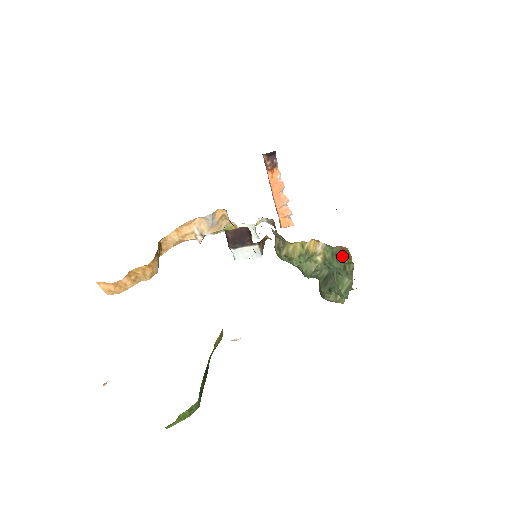
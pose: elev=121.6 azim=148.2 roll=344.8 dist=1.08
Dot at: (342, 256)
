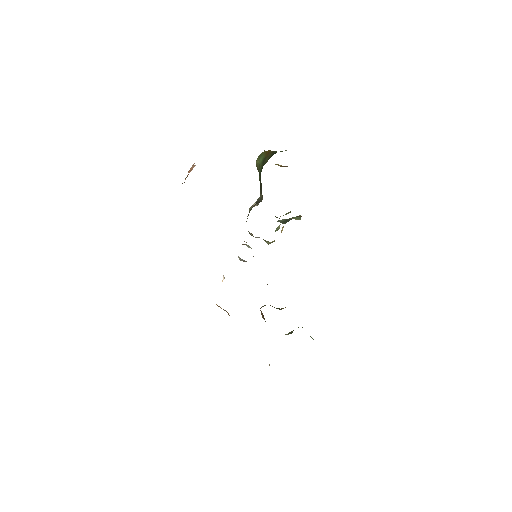
Dot at: occluded
